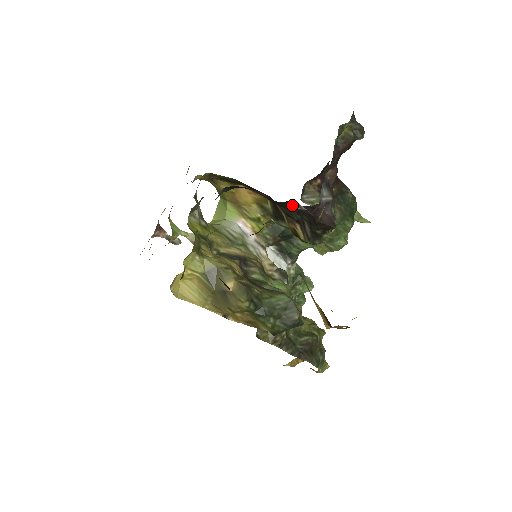
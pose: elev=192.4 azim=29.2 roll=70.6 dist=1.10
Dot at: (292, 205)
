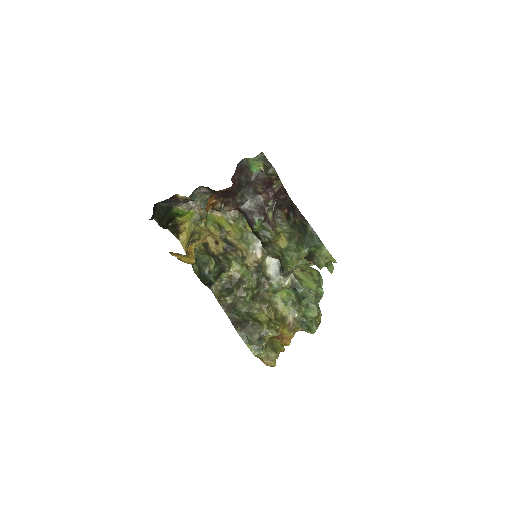
Dot at: occluded
